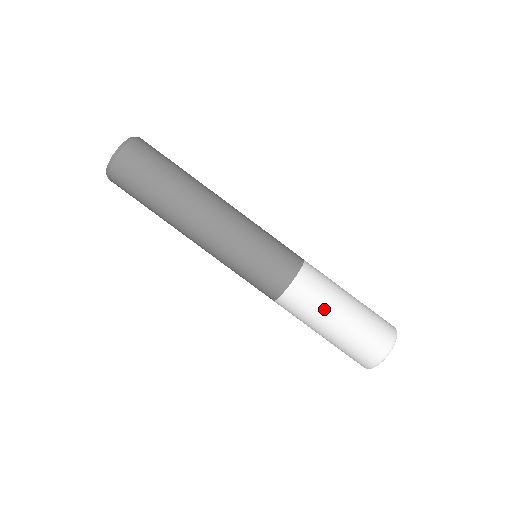
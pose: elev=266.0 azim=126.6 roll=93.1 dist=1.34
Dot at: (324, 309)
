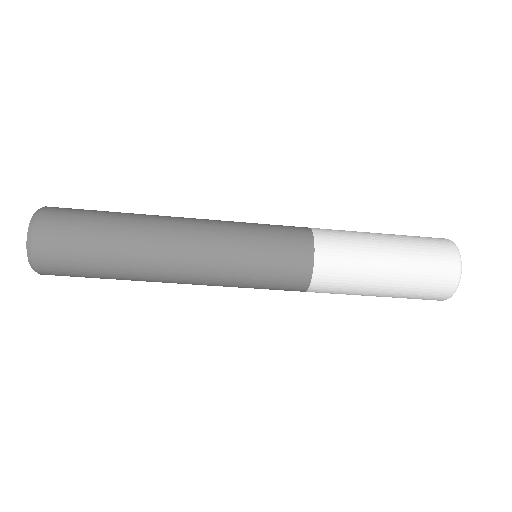
Dot at: occluded
